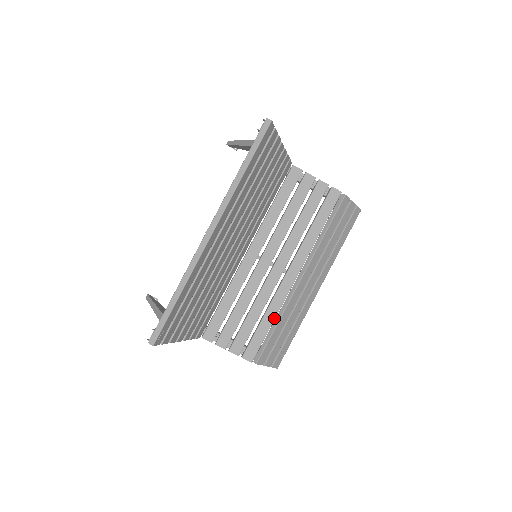
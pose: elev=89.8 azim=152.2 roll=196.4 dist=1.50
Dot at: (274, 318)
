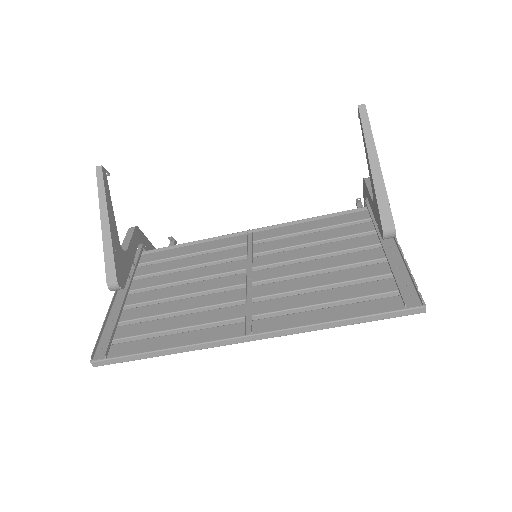
Dot at: occluded
